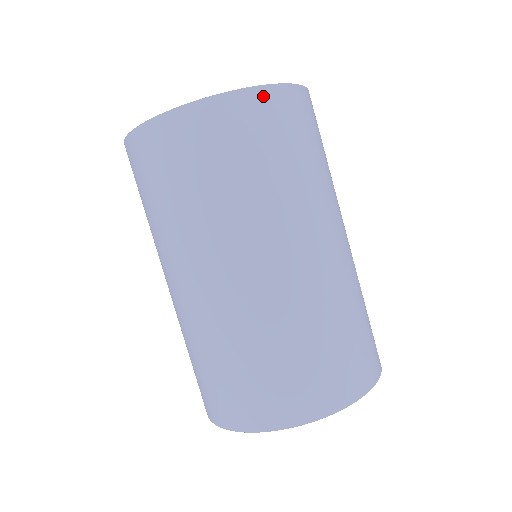
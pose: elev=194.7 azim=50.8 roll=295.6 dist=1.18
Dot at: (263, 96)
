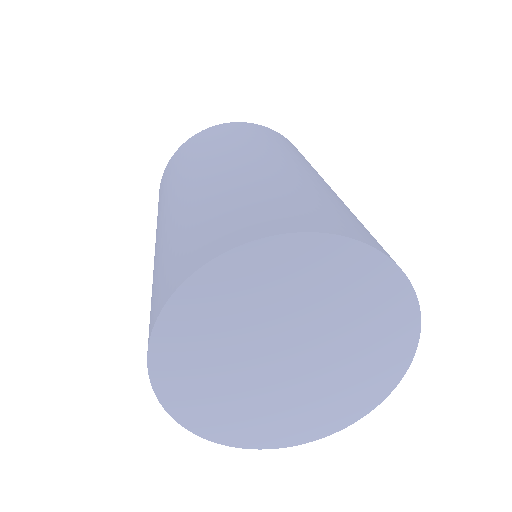
Dot at: (279, 134)
